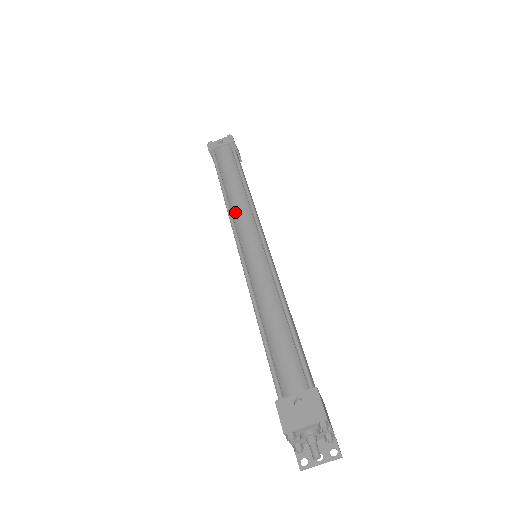
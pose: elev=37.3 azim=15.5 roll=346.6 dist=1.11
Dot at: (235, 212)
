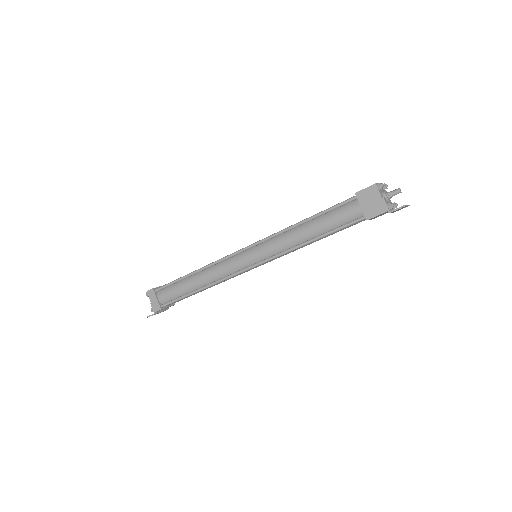
Dot at: occluded
